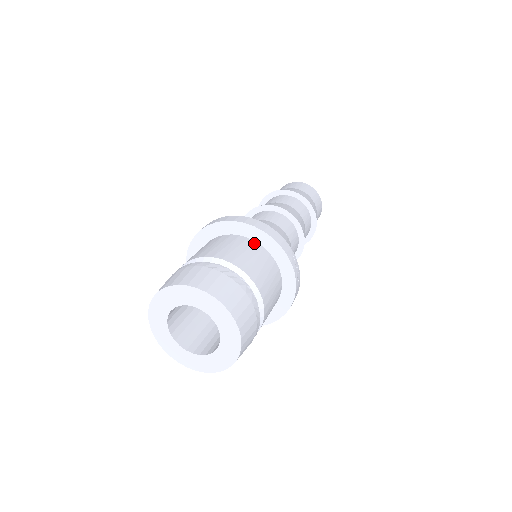
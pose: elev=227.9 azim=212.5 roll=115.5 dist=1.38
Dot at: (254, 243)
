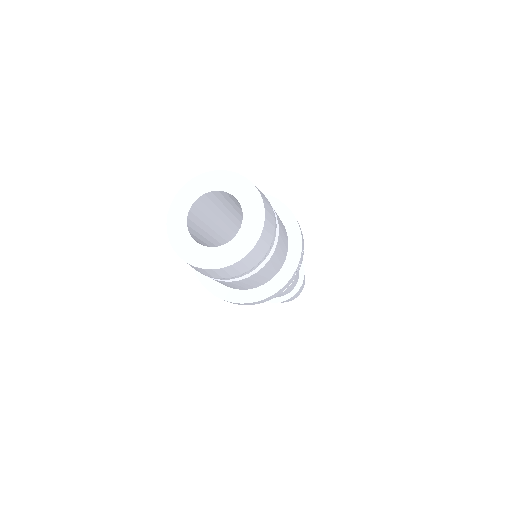
Dot at: occluded
